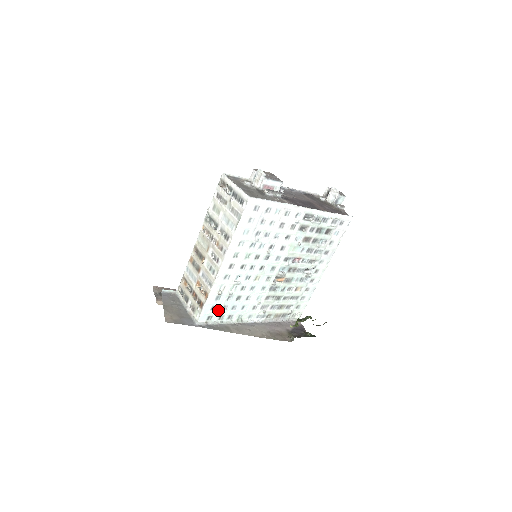
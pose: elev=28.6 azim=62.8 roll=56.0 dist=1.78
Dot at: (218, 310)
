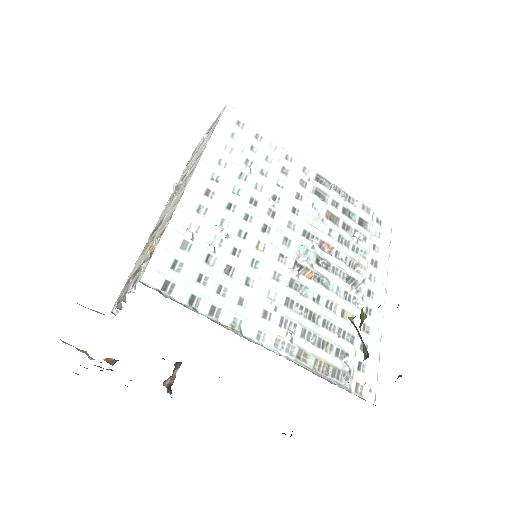
Dot at: (187, 278)
